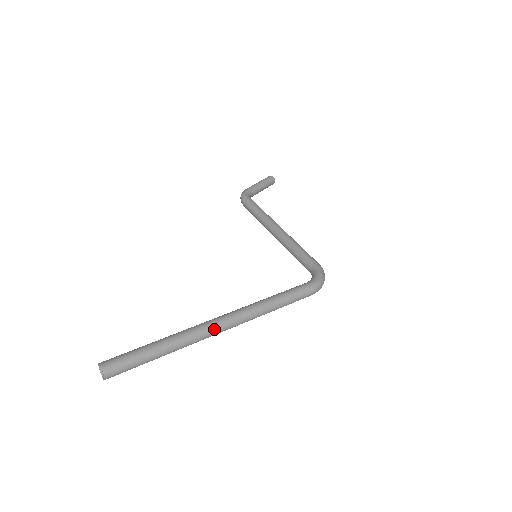
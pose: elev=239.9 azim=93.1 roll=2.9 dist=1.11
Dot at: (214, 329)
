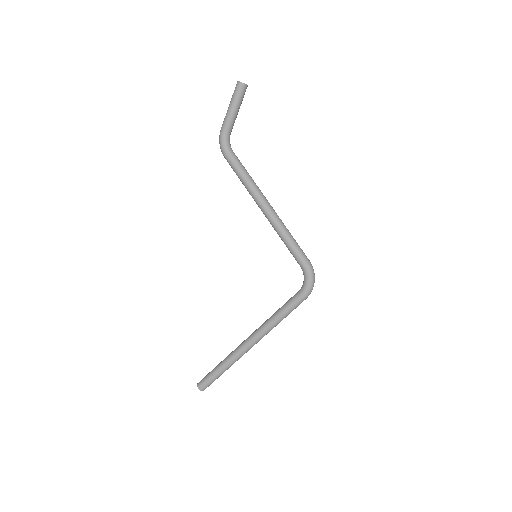
Dot at: (246, 351)
